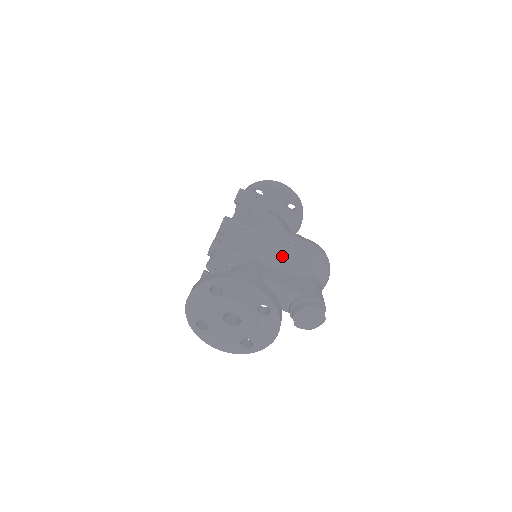
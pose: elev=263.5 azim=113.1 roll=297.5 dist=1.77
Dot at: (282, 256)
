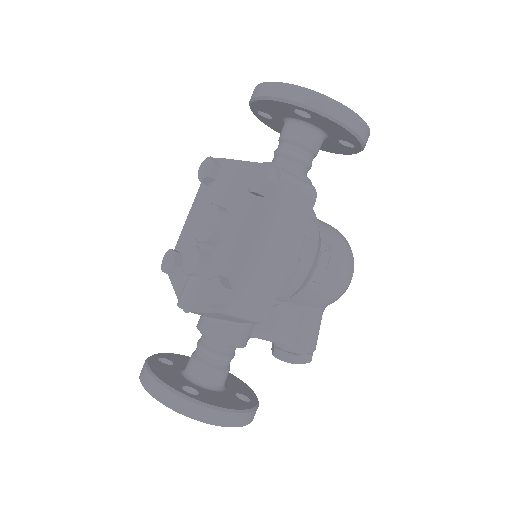
Dot at: occluded
